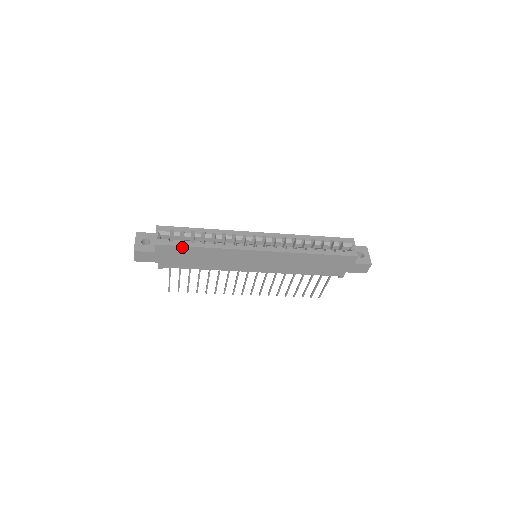
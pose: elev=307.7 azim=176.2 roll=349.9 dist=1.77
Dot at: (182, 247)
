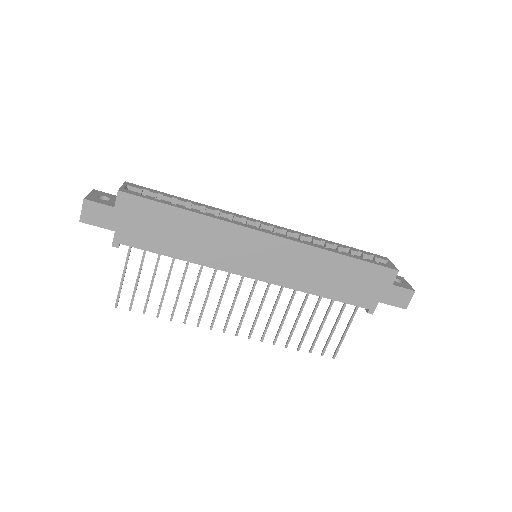
Dot at: (157, 204)
